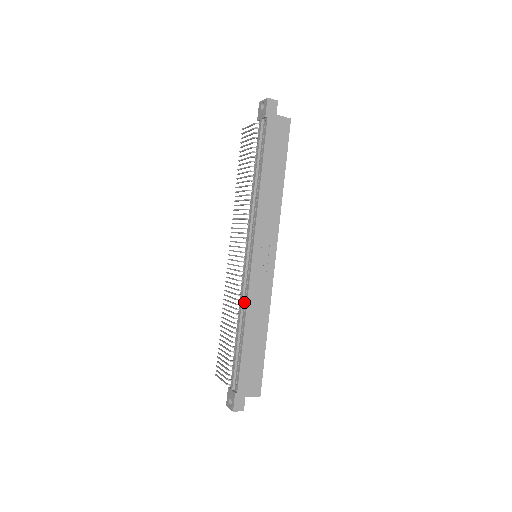
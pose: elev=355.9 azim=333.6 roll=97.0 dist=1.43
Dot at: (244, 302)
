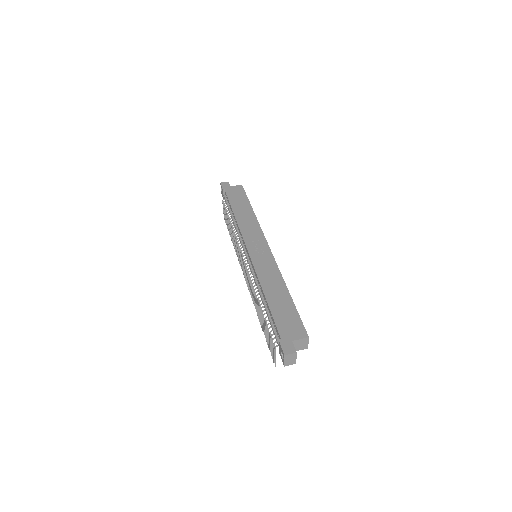
Dot at: (257, 281)
